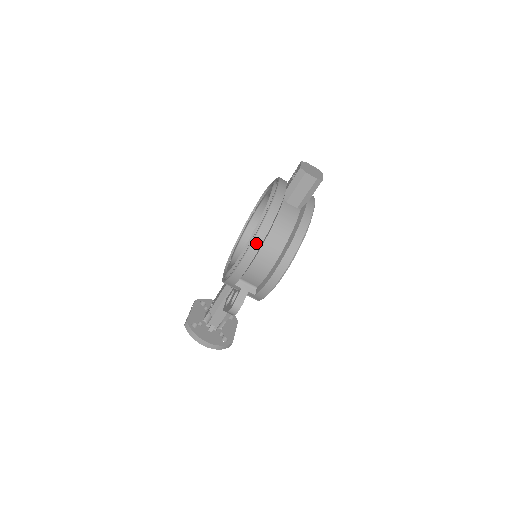
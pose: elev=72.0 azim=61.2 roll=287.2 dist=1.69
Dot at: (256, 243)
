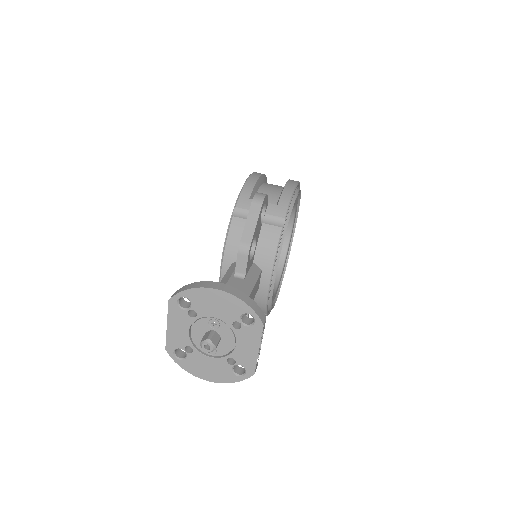
Dot at: occluded
